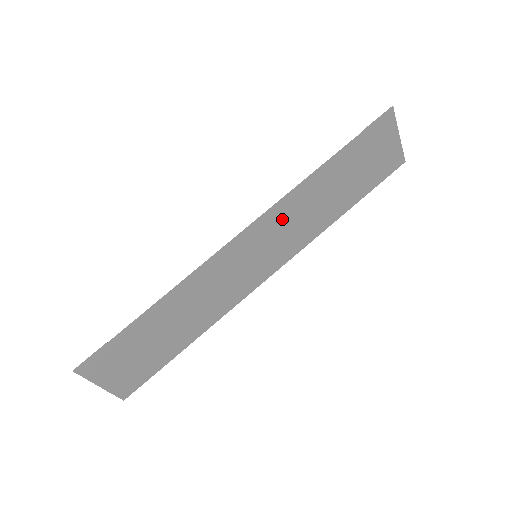
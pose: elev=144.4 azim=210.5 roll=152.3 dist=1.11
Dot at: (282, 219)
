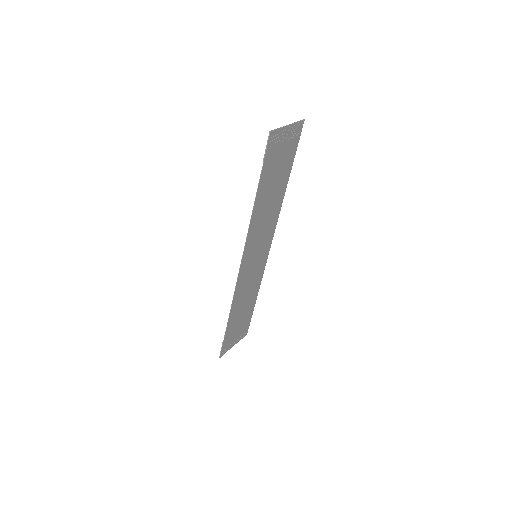
Dot at: (255, 236)
